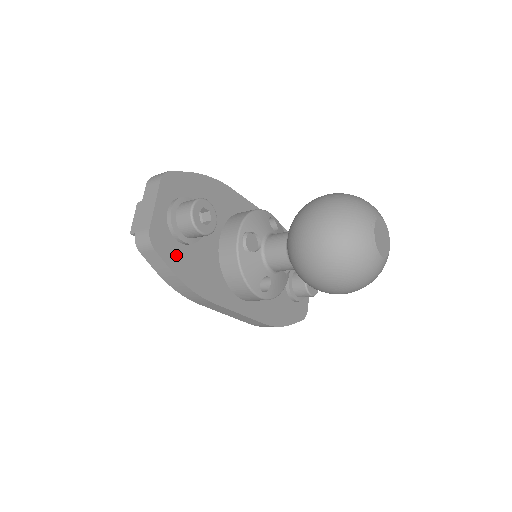
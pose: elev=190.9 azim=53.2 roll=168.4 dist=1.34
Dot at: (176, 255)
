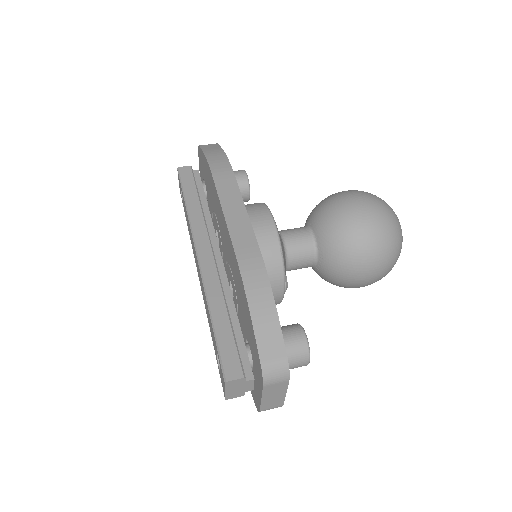
Dot at: occluded
